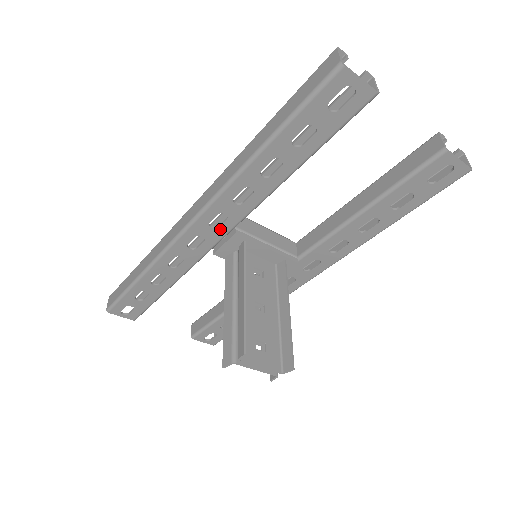
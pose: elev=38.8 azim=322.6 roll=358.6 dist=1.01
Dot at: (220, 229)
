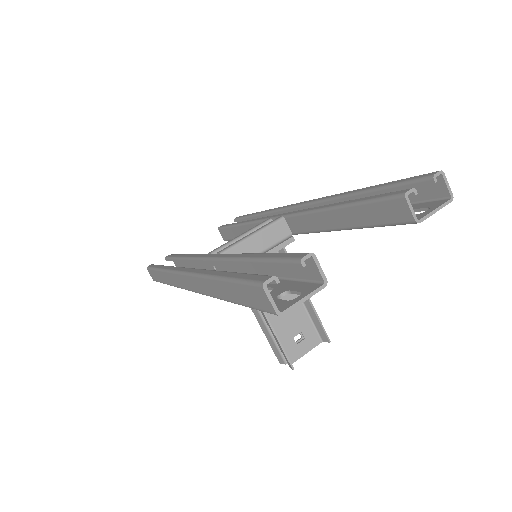
Dot at: occluded
